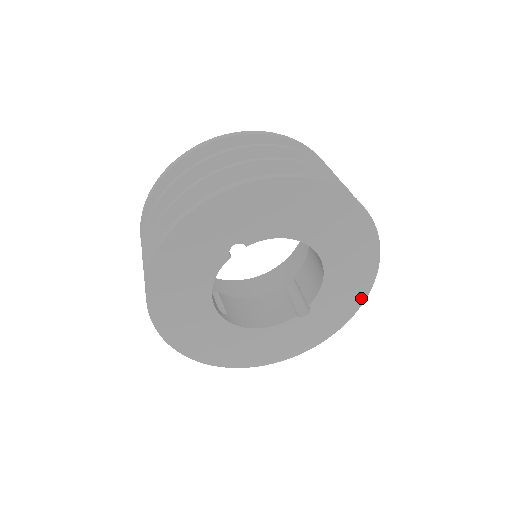
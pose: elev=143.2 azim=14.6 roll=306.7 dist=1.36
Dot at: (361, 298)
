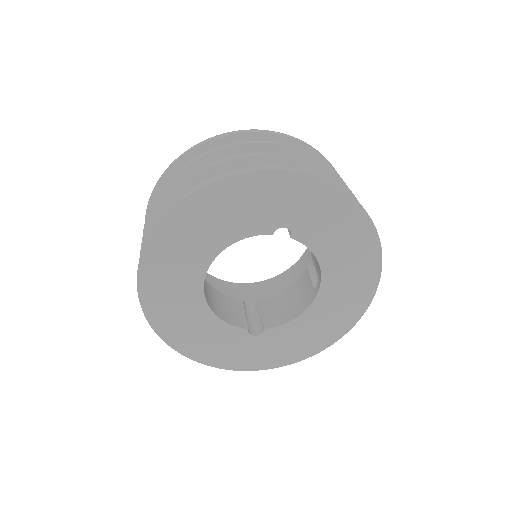
Dot at: (298, 358)
